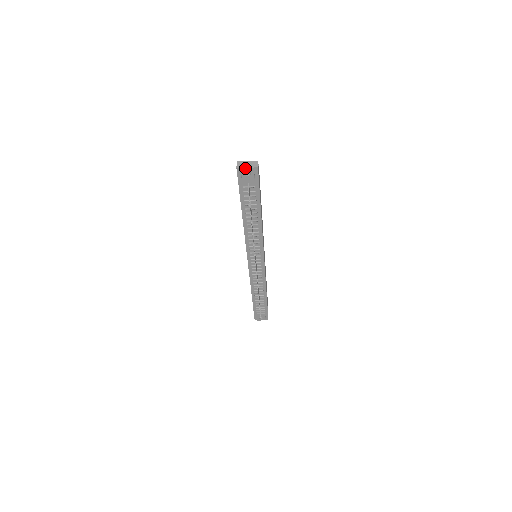
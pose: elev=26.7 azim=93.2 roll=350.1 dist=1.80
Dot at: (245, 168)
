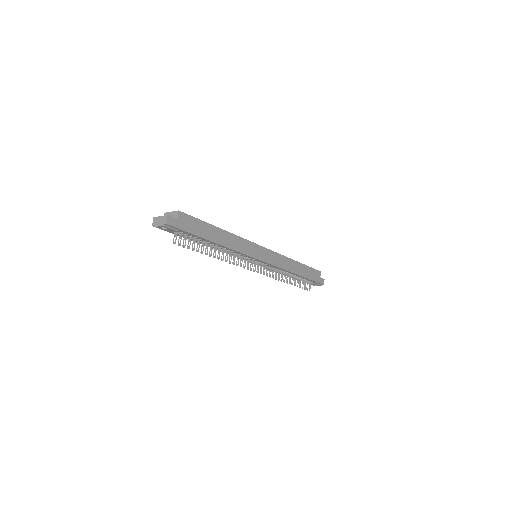
Dot at: (157, 226)
